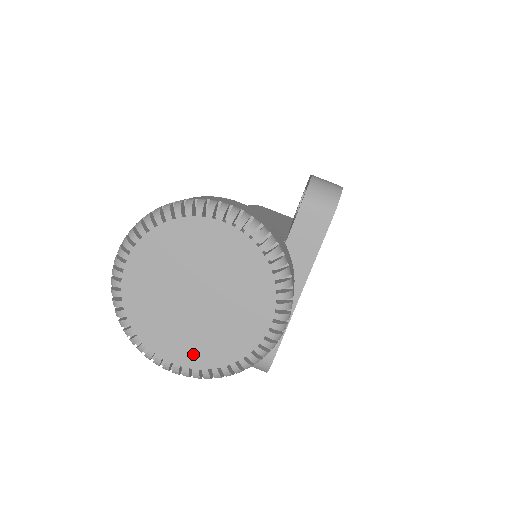
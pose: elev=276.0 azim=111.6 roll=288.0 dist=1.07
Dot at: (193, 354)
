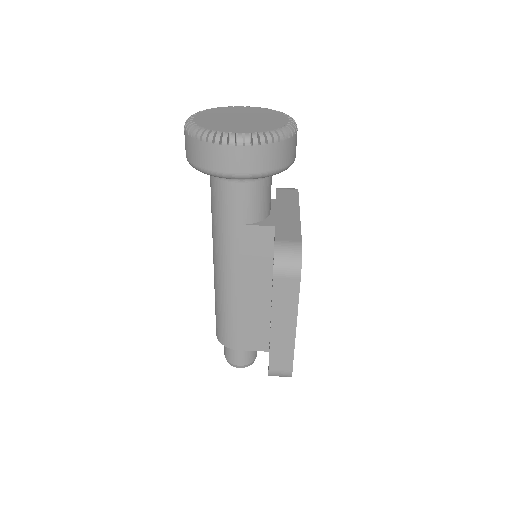
Dot at: (248, 129)
